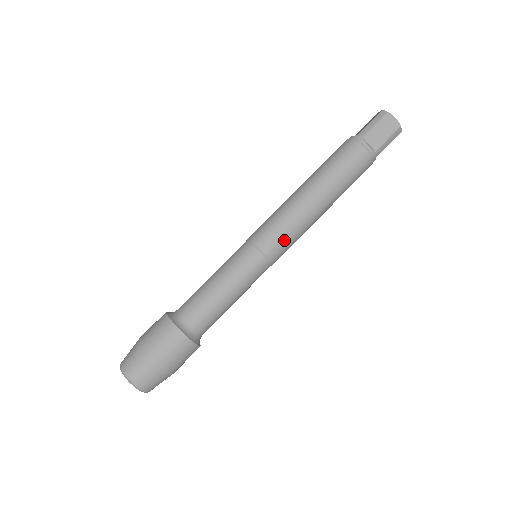
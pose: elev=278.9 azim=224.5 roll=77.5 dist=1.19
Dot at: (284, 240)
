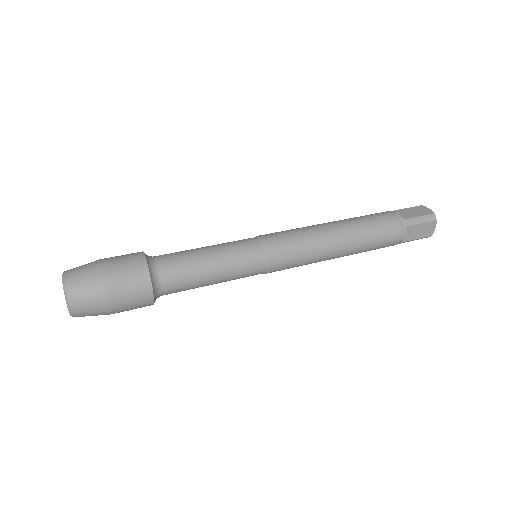
Dot at: (288, 239)
